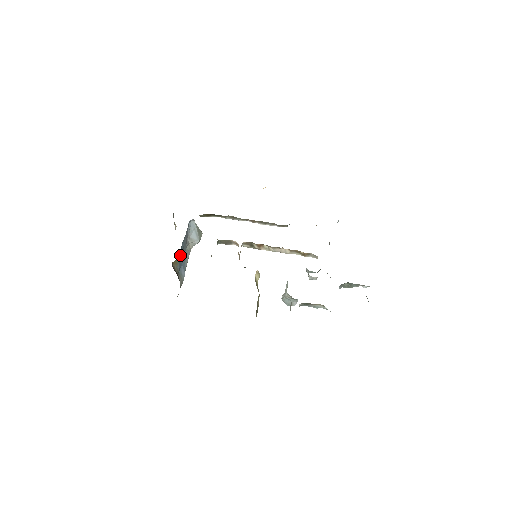
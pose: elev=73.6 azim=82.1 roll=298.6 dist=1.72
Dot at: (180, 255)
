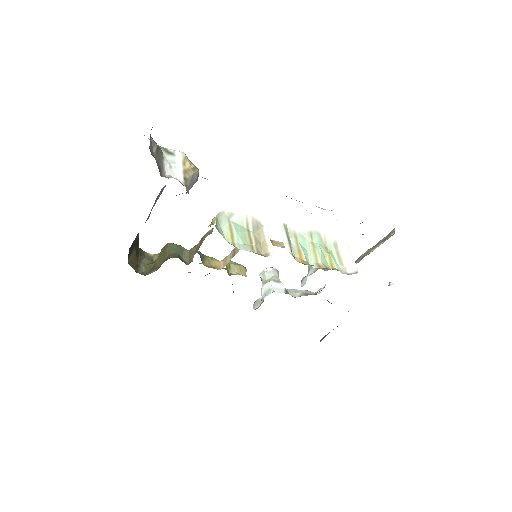
Dot at: occluded
